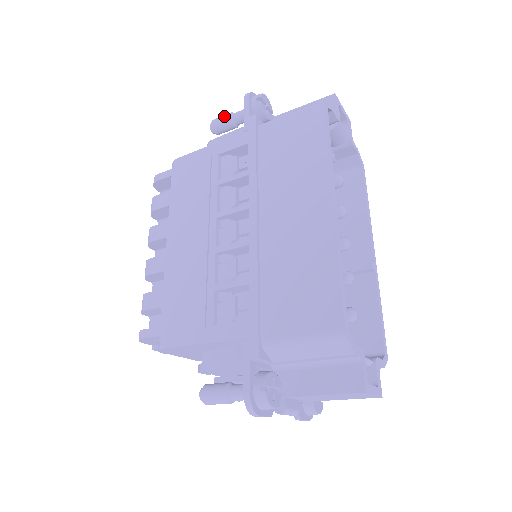
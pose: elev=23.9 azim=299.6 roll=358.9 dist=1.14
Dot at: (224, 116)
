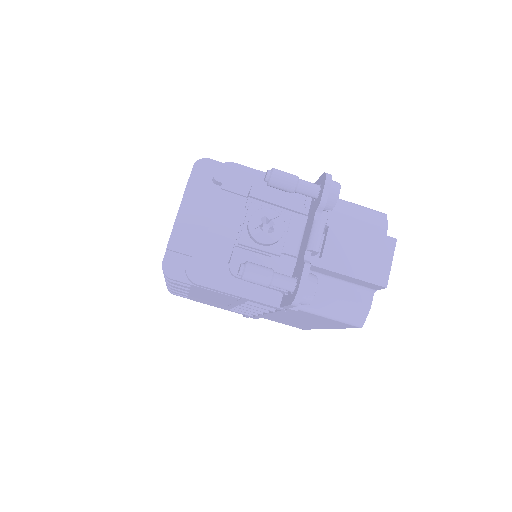
Dot at: occluded
